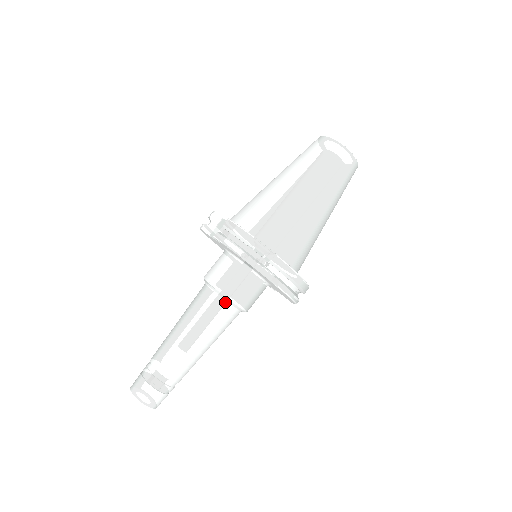
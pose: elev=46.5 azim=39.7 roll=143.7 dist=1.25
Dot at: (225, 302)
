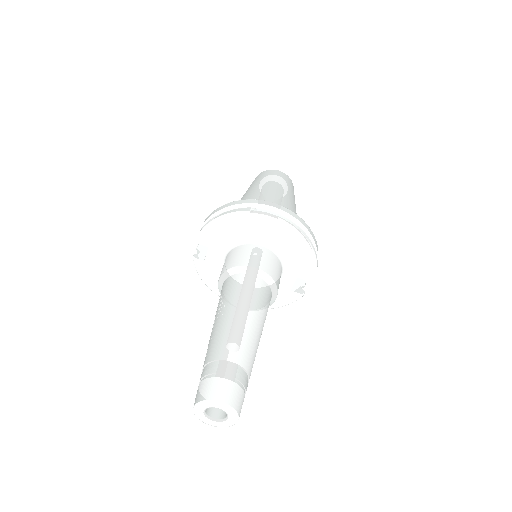
Dot at: (244, 274)
